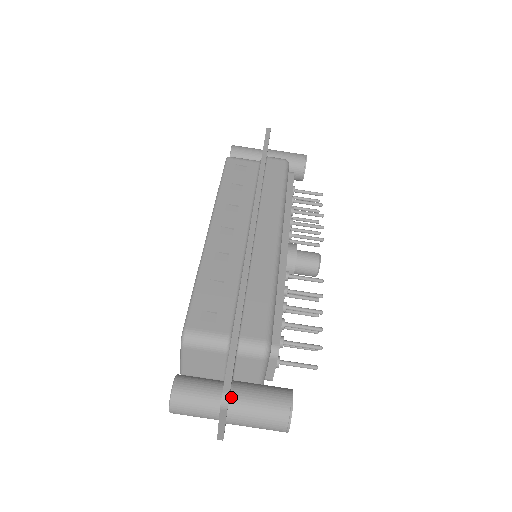
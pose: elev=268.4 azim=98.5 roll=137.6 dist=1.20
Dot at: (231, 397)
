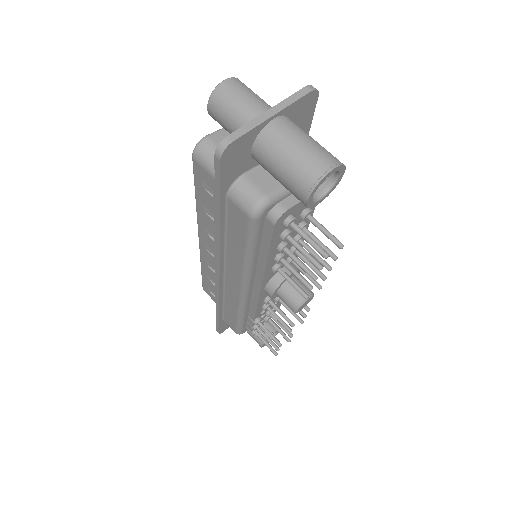
Dot at: occluded
